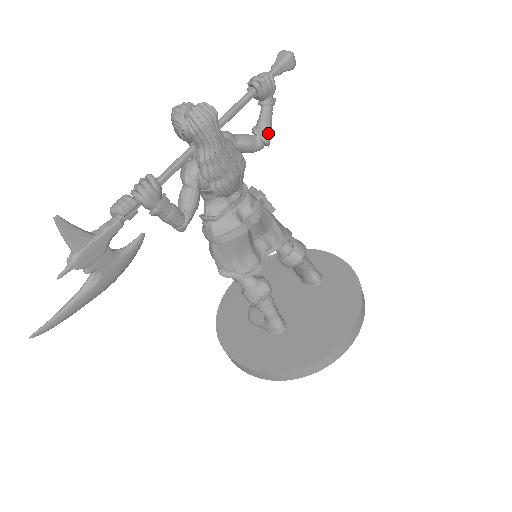
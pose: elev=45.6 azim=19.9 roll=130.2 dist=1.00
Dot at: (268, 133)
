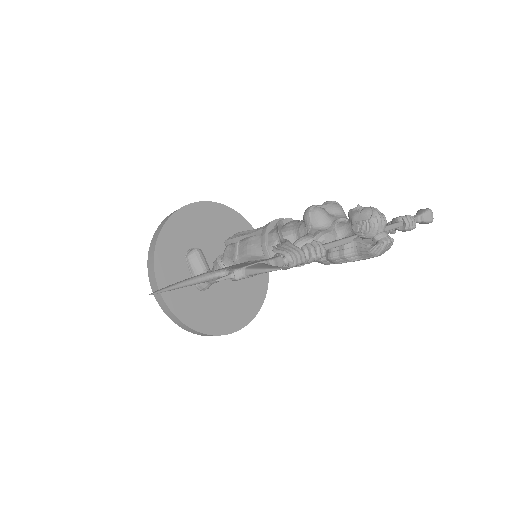
Dot at: occluded
